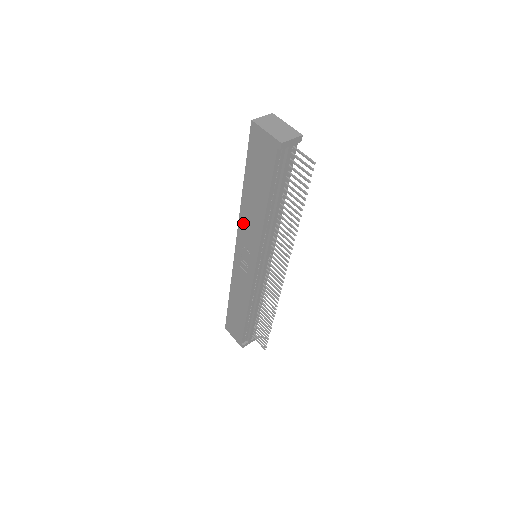
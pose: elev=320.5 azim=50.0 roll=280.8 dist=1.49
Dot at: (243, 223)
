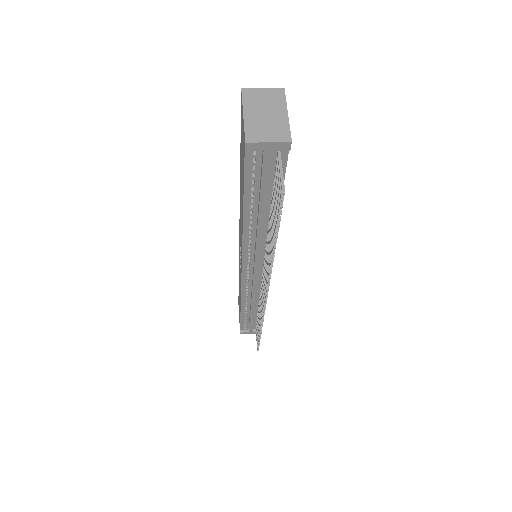
Dot at: occluded
